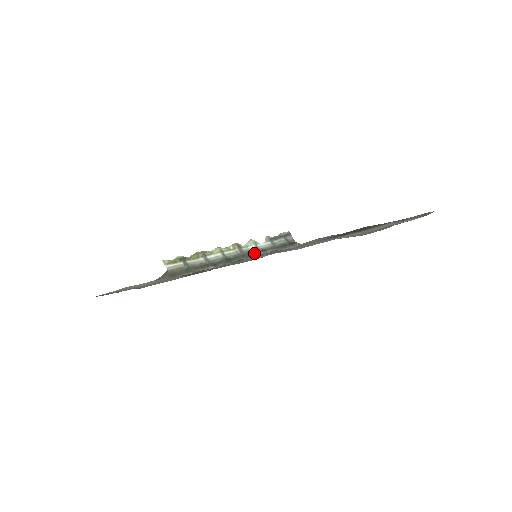
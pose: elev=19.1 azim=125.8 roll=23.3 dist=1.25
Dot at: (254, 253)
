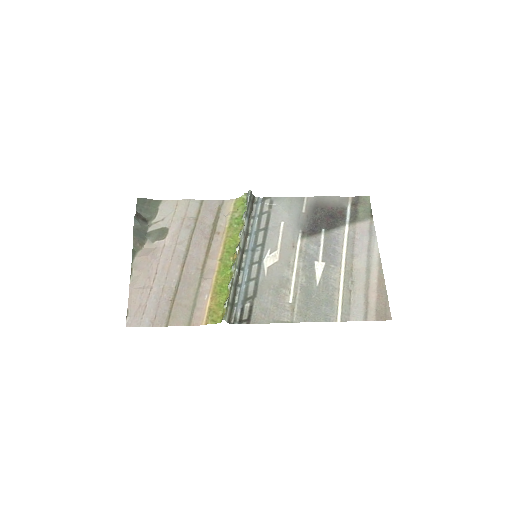
Dot at: (245, 243)
